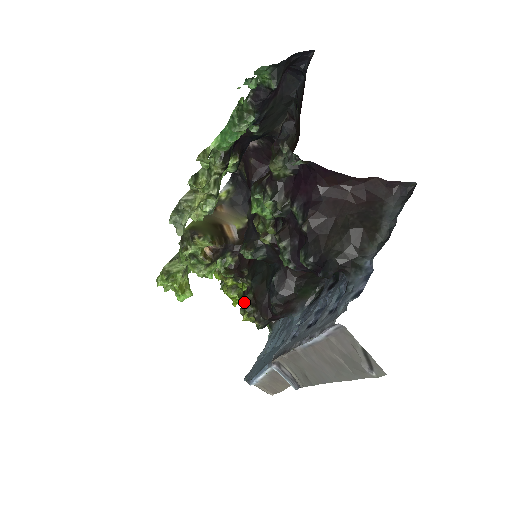
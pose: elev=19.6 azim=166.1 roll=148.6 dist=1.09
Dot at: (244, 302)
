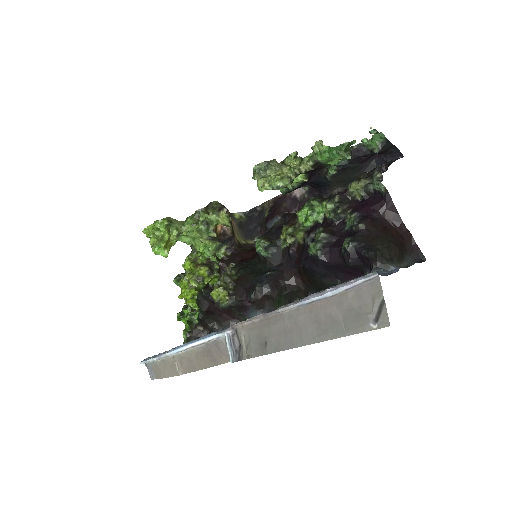
Dot at: (228, 277)
